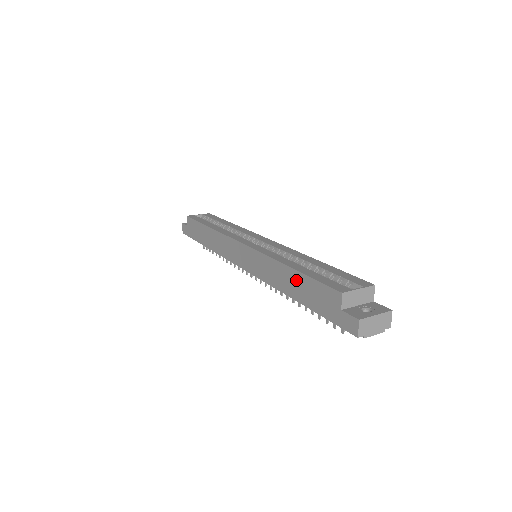
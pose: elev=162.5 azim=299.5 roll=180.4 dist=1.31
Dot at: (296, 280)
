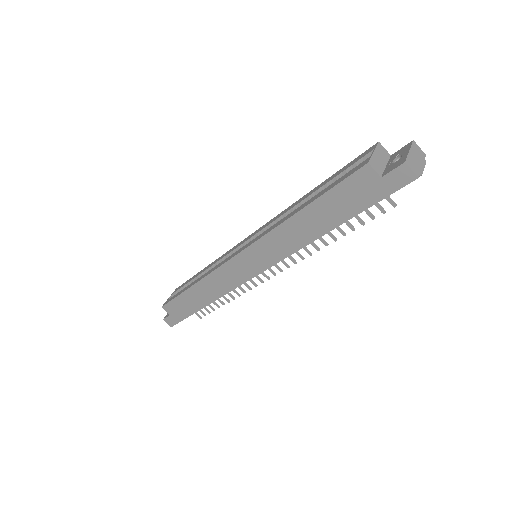
Dot at: (316, 213)
